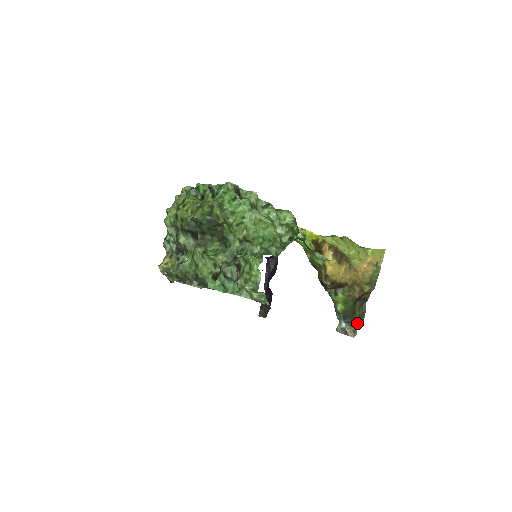
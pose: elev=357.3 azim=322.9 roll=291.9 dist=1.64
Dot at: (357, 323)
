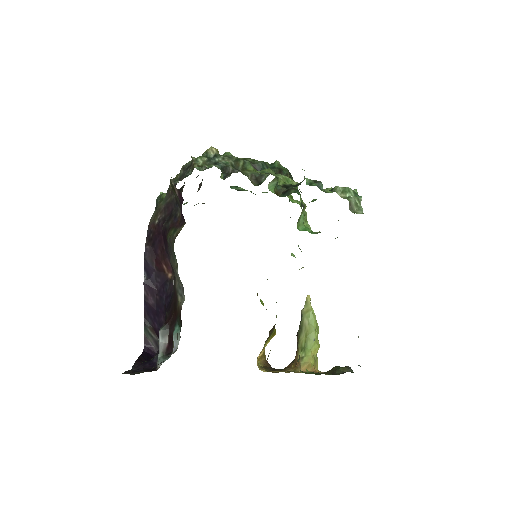
Dot at: occluded
